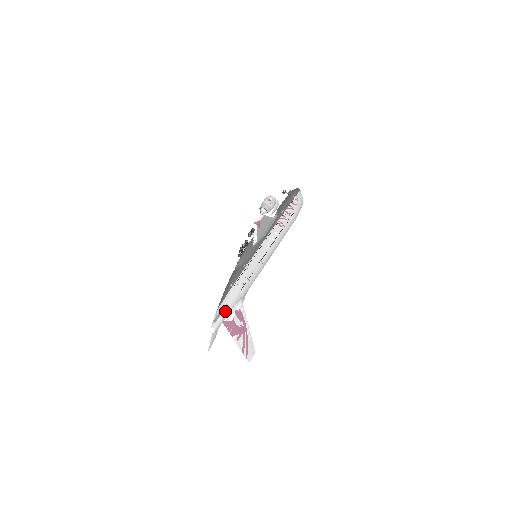
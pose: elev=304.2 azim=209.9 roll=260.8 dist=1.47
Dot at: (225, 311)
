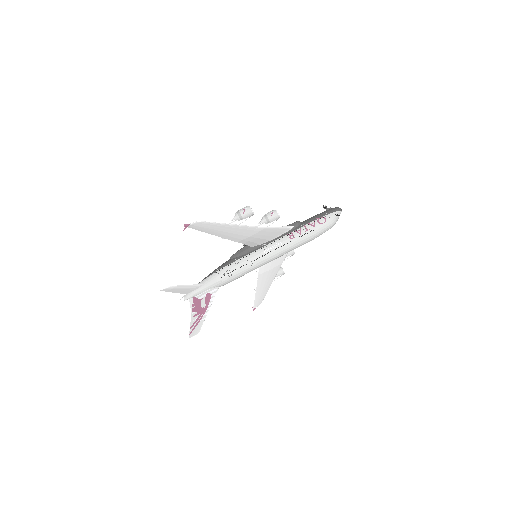
Dot at: (198, 289)
